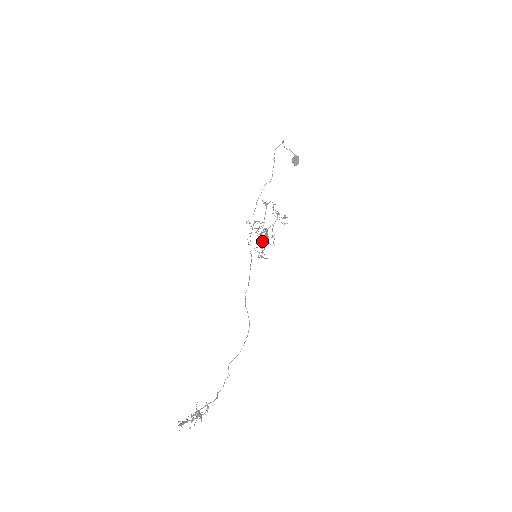
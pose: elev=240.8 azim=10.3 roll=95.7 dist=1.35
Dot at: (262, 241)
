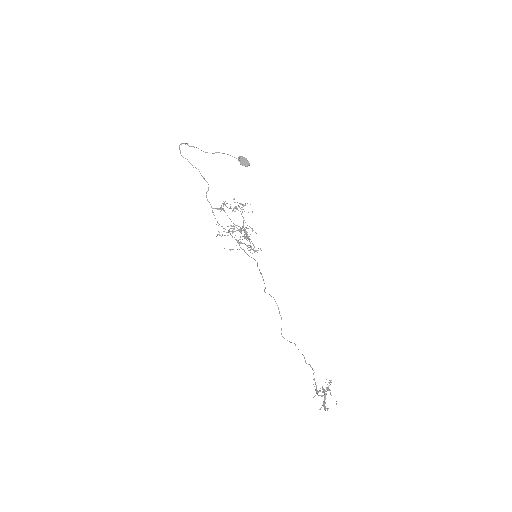
Dot at: (251, 241)
